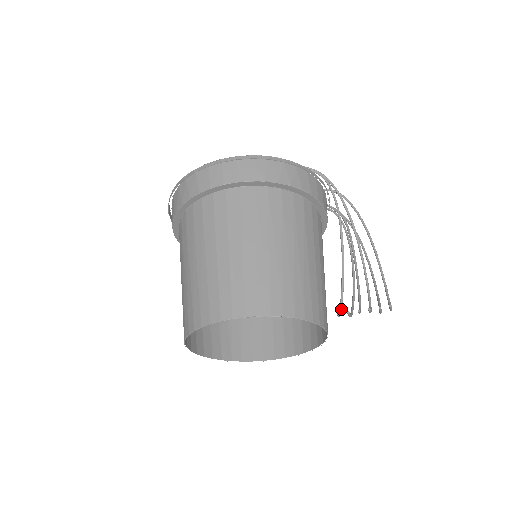
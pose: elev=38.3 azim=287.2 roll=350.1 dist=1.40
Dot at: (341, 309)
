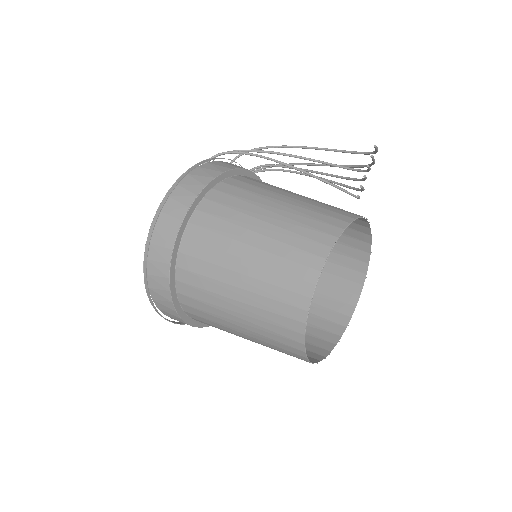
Dot at: (353, 194)
